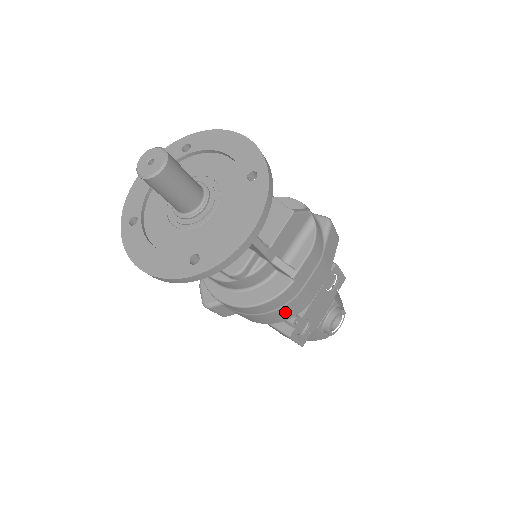
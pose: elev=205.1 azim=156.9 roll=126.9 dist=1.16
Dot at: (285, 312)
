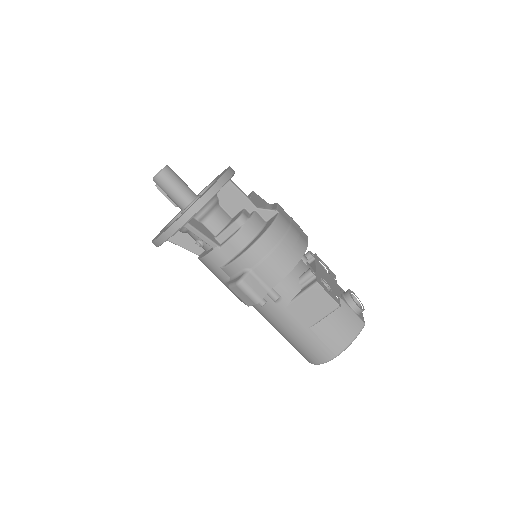
Dot at: (292, 244)
